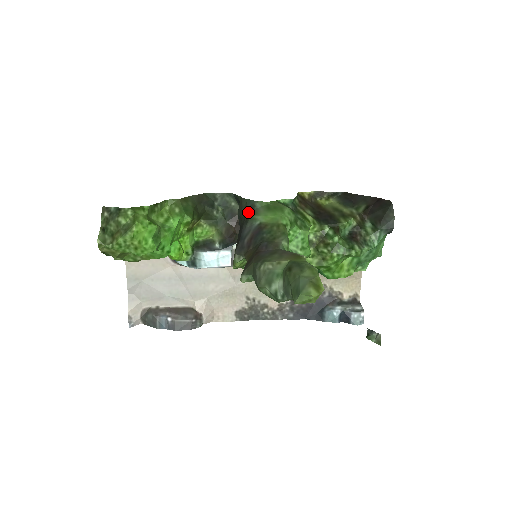
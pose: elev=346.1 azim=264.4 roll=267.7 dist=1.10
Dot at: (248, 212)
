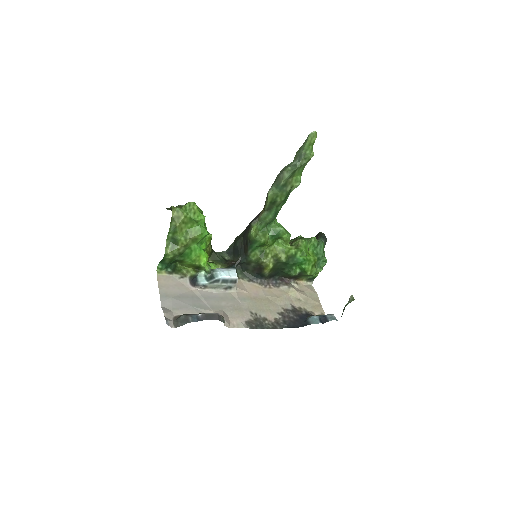
Dot at: occluded
